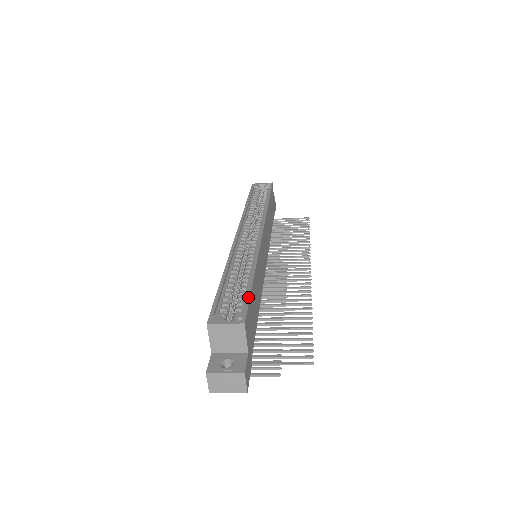
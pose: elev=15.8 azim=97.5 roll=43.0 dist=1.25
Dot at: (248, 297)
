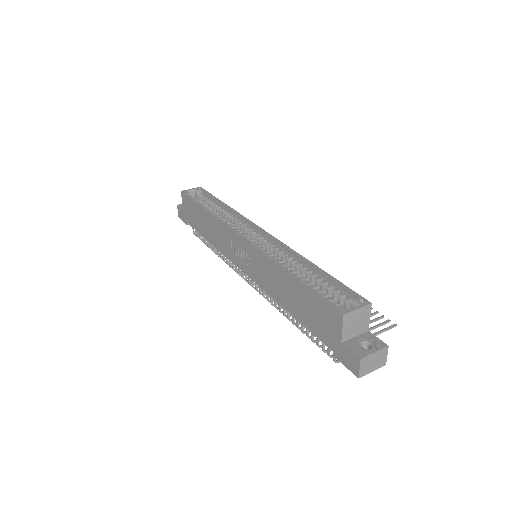
Dot at: (341, 283)
